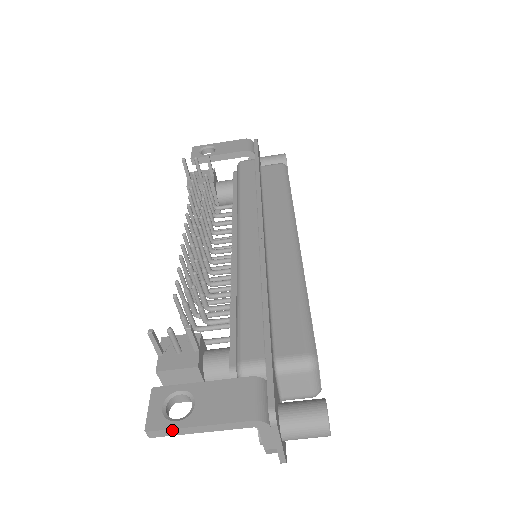
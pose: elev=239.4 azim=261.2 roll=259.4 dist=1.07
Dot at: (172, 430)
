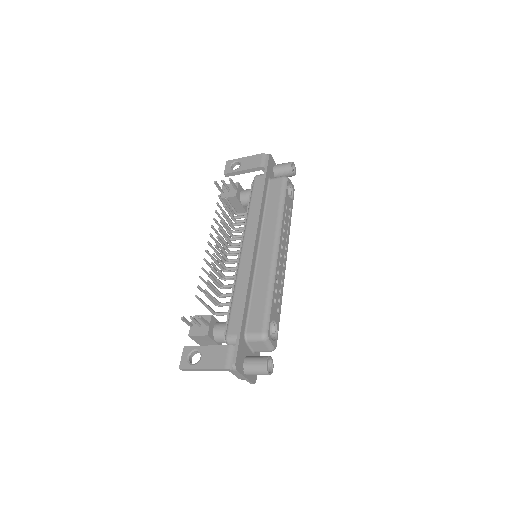
Dot at: (190, 369)
